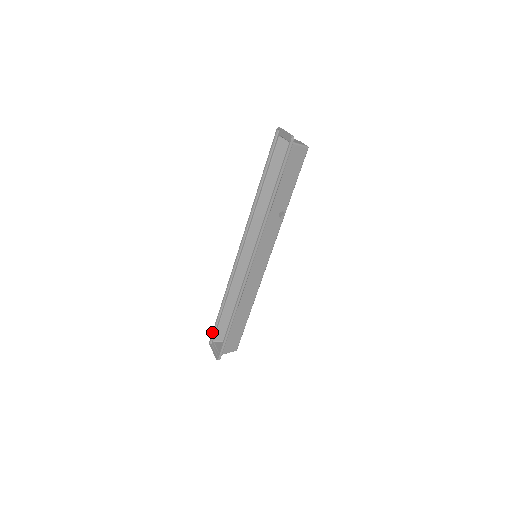
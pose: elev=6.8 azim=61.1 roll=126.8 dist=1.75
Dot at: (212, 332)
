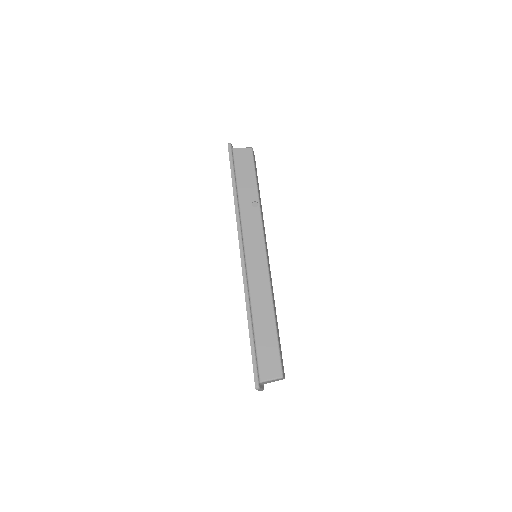
Dot at: occluded
